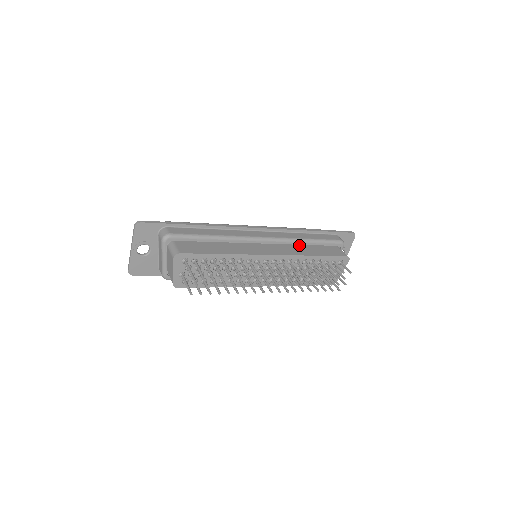
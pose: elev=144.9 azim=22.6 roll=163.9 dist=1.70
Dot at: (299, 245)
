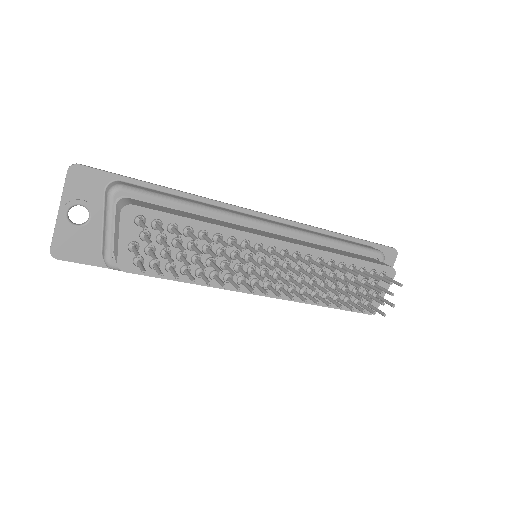
Dot at: (321, 245)
